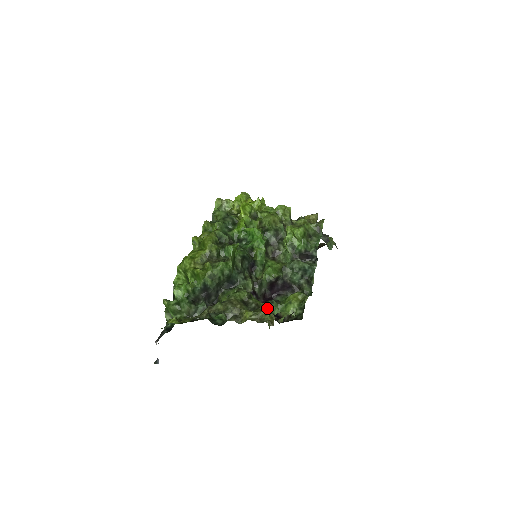
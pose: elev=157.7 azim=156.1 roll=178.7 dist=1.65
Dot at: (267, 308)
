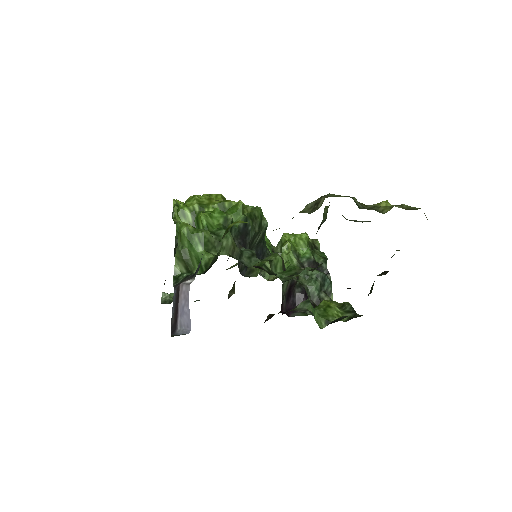
Dot at: occluded
